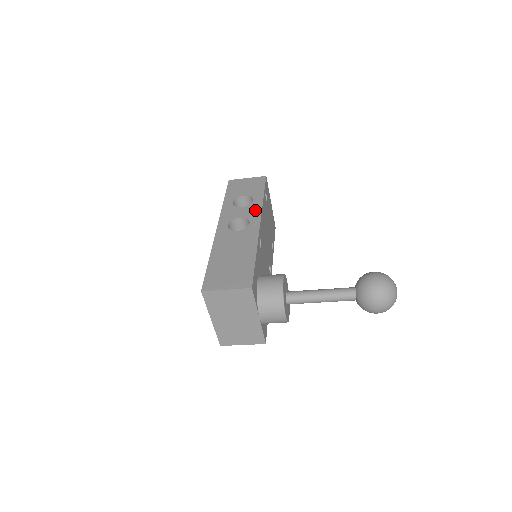
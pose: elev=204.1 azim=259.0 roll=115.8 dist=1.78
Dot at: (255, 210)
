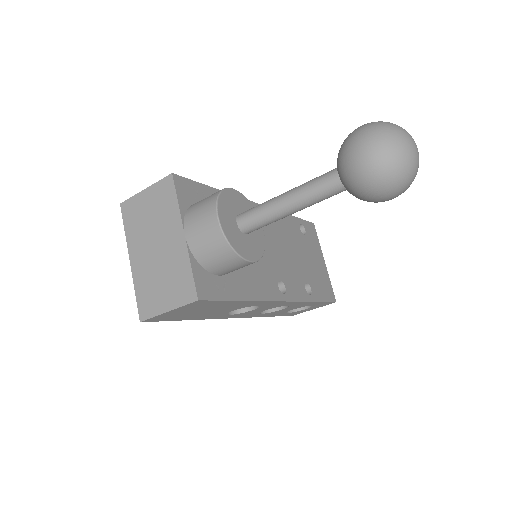
Dot at: occluded
